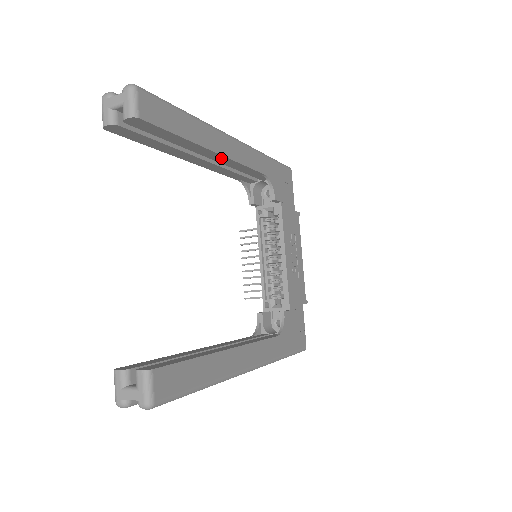
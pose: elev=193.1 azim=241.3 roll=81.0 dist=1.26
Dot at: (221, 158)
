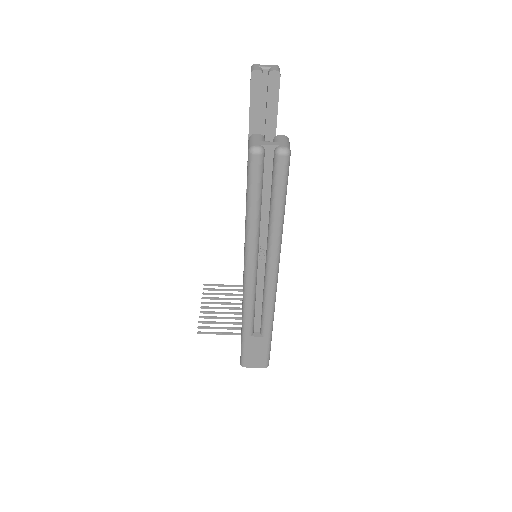
Dot at: occluded
